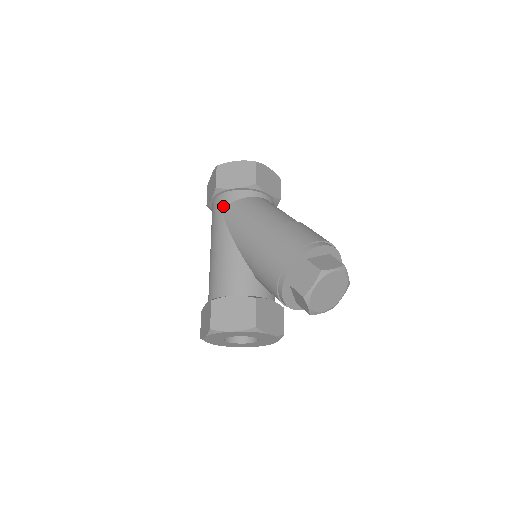
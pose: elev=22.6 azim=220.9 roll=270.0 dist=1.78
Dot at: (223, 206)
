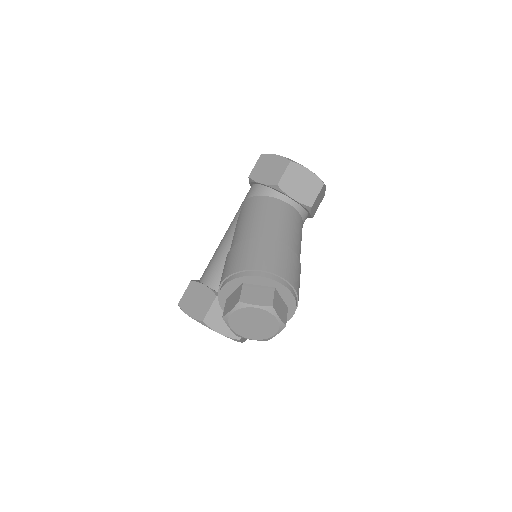
Dot at: (247, 197)
